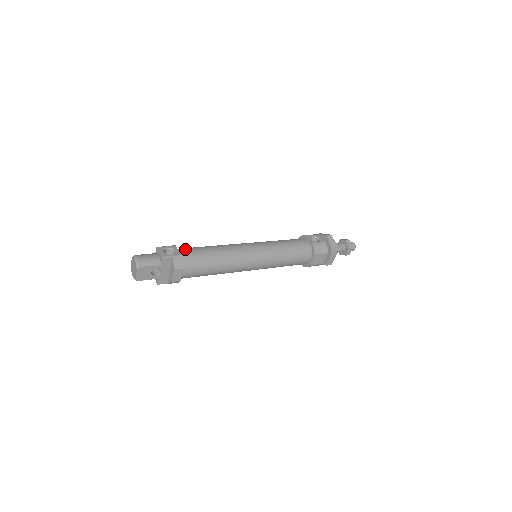
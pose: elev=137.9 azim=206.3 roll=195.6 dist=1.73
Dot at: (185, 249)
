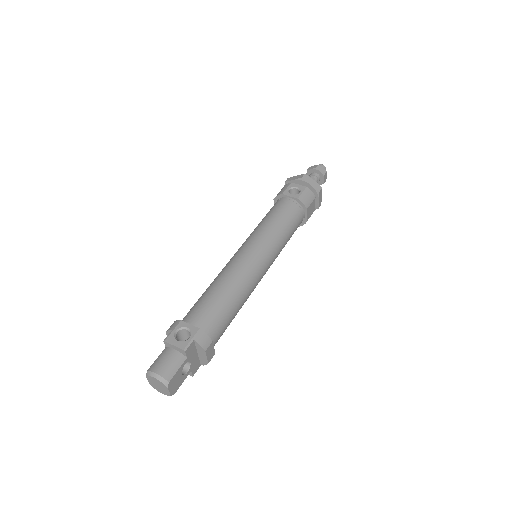
Dot at: (193, 315)
